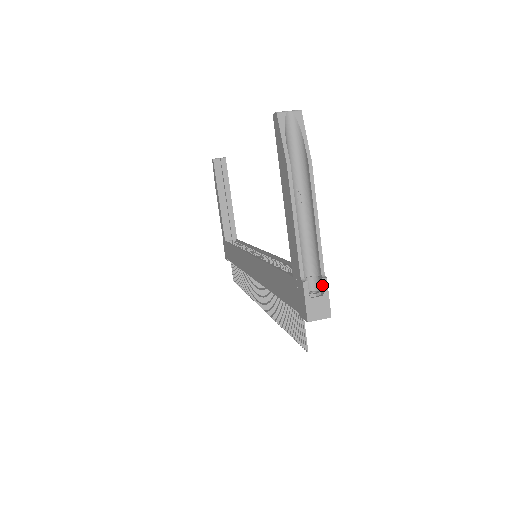
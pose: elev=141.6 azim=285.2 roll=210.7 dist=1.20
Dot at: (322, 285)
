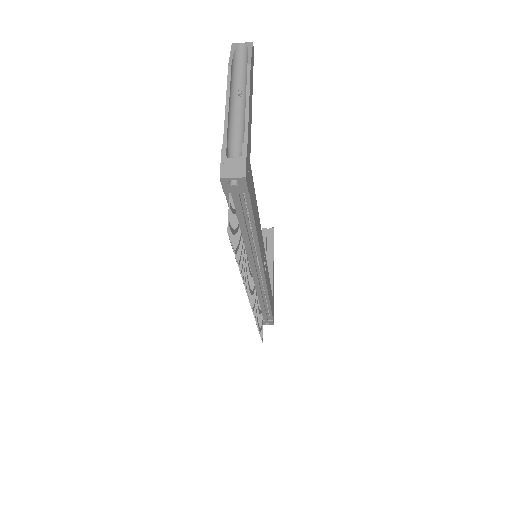
Dot at: (242, 150)
